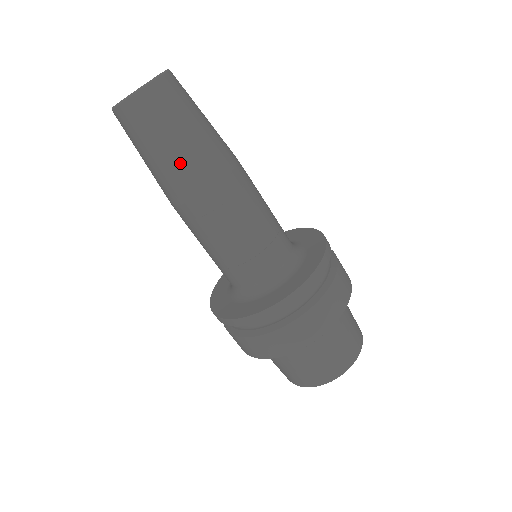
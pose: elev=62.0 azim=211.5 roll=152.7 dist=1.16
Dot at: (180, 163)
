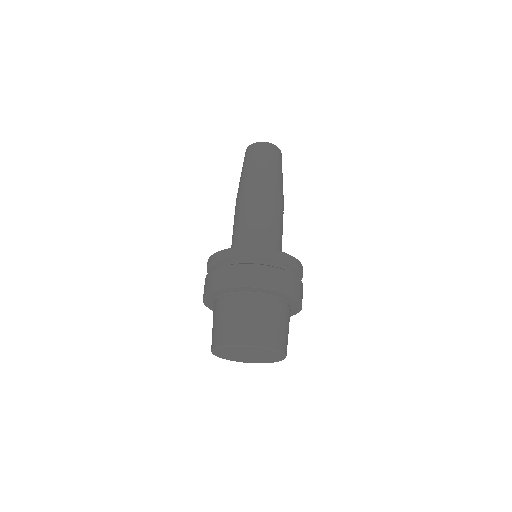
Dot at: (275, 176)
